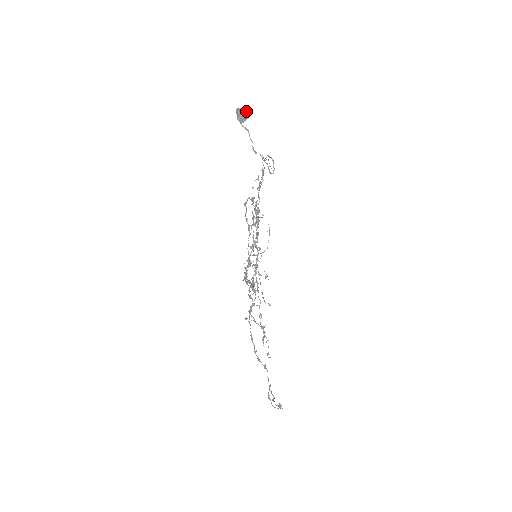
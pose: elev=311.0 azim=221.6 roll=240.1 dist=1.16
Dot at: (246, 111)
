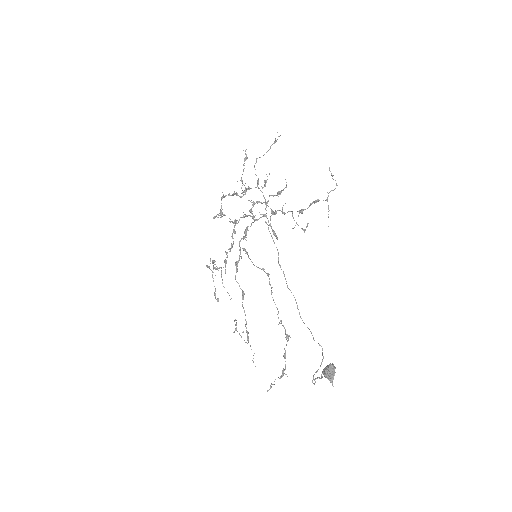
Dot at: (333, 378)
